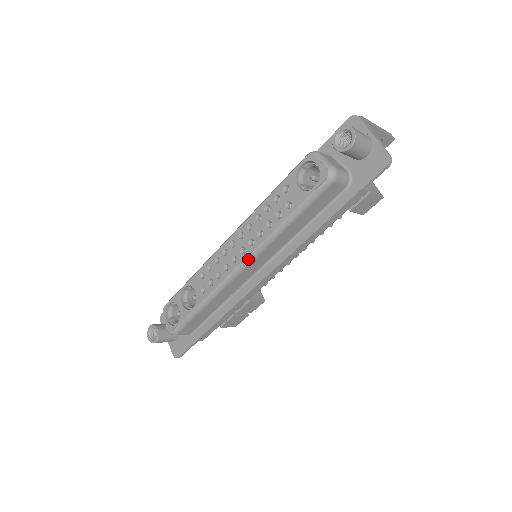
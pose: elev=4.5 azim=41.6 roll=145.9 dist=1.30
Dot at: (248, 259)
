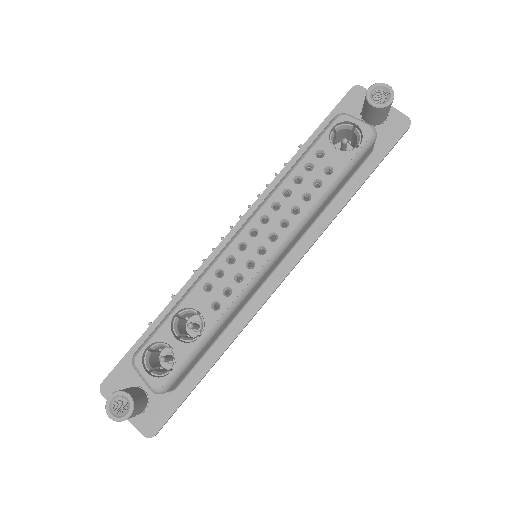
Dot at: (283, 245)
